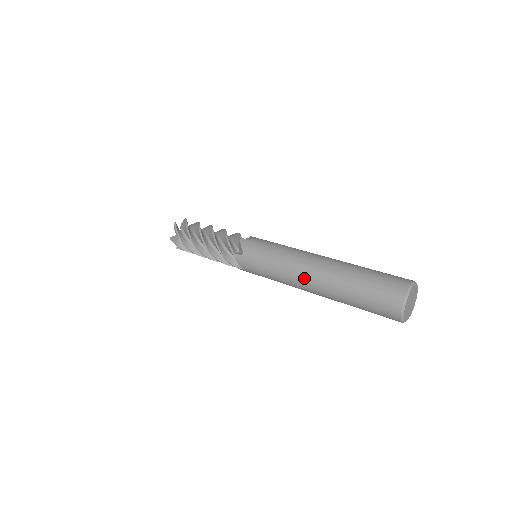
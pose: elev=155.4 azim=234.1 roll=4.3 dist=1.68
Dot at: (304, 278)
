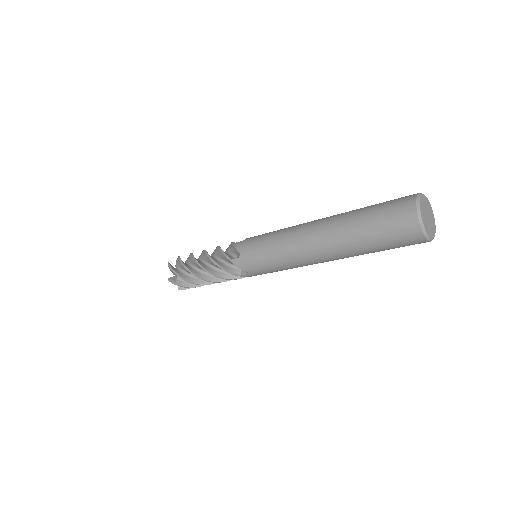
Dot at: (308, 246)
